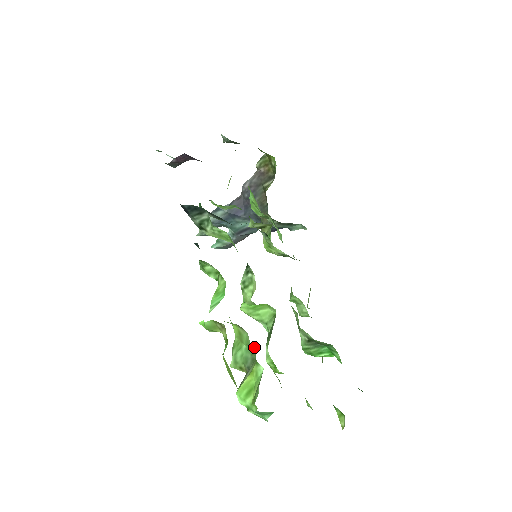
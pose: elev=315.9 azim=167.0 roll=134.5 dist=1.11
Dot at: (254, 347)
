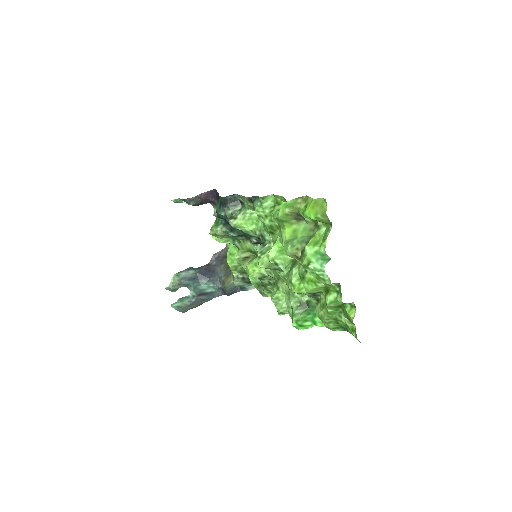
Dot at: (314, 225)
